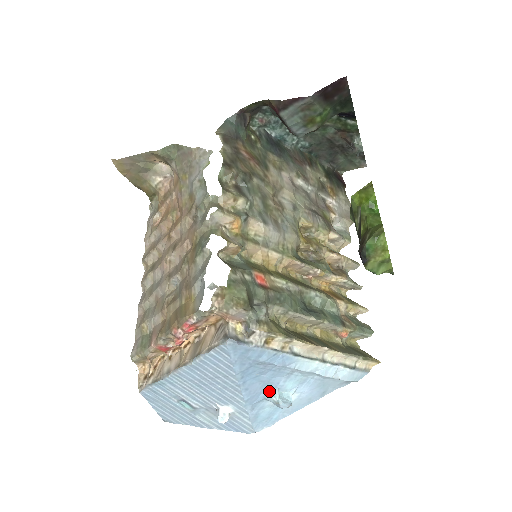
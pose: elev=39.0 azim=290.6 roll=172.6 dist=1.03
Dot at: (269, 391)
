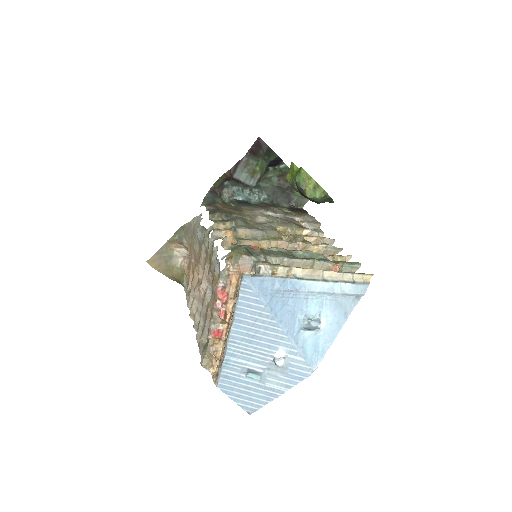
Dot at: (299, 320)
